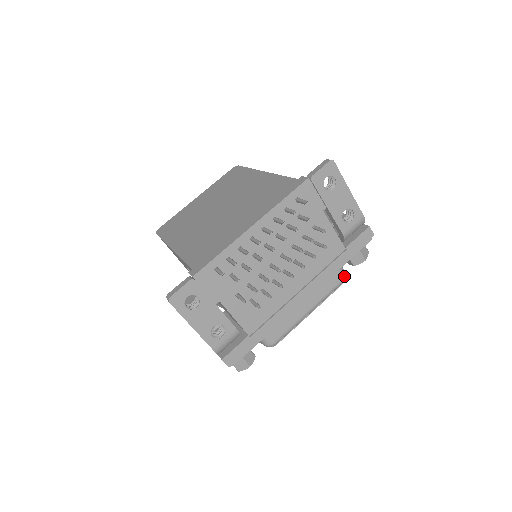
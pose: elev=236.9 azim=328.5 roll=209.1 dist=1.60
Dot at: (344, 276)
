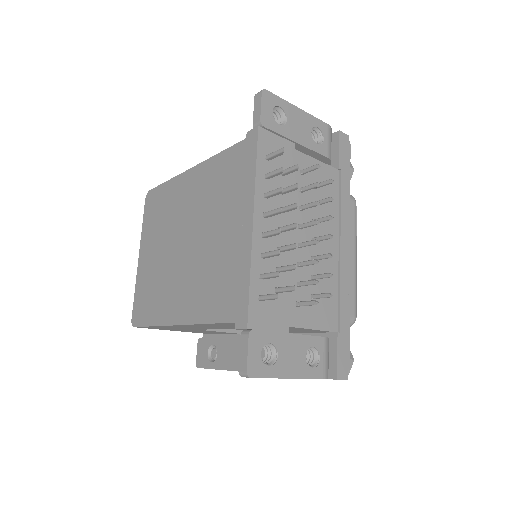
Dot at: (353, 199)
